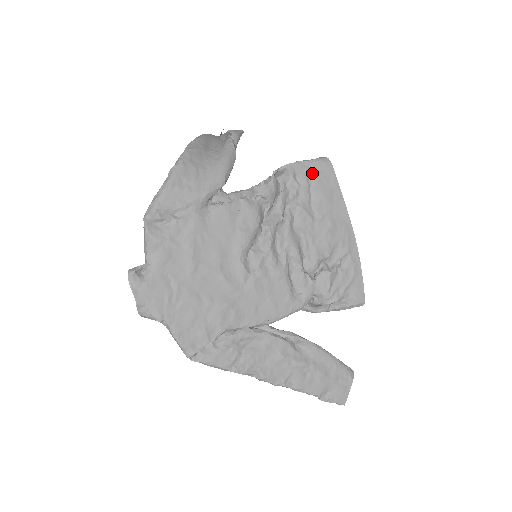
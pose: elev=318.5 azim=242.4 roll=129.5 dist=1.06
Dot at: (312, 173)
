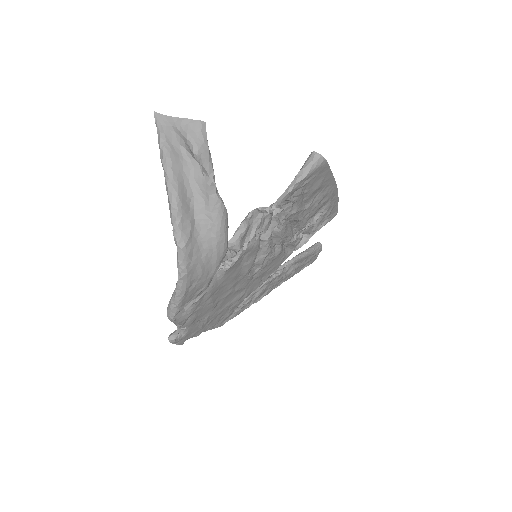
Dot at: (307, 183)
